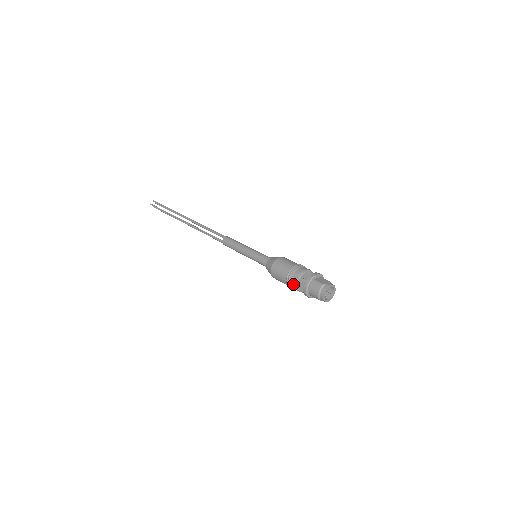
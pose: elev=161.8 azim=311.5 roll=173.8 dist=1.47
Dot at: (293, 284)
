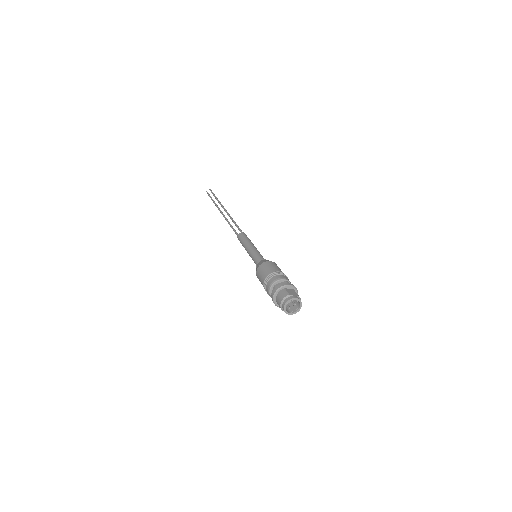
Dot at: (267, 287)
